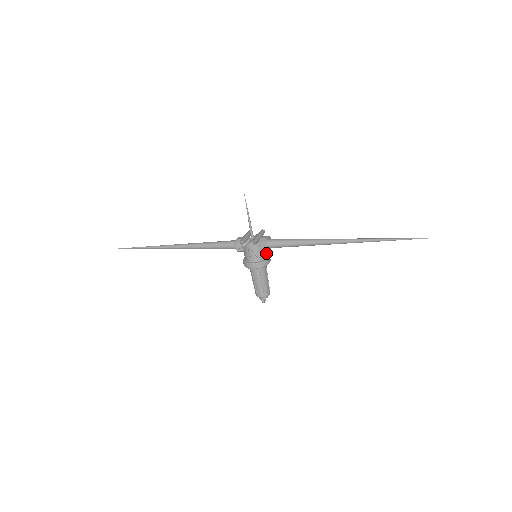
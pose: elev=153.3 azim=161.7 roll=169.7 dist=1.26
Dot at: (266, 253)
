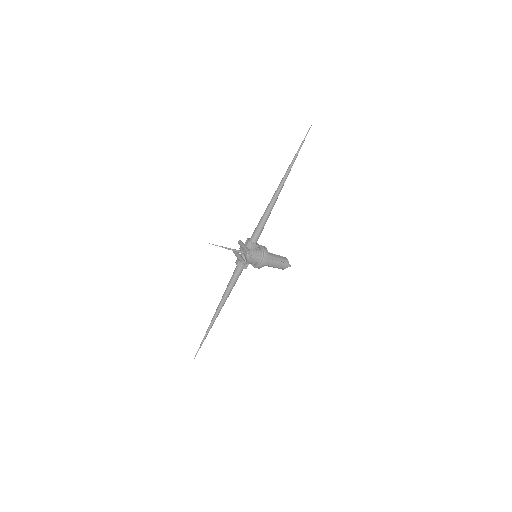
Dot at: occluded
